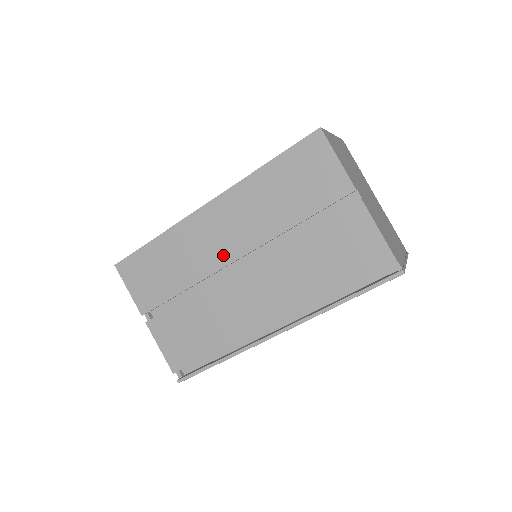
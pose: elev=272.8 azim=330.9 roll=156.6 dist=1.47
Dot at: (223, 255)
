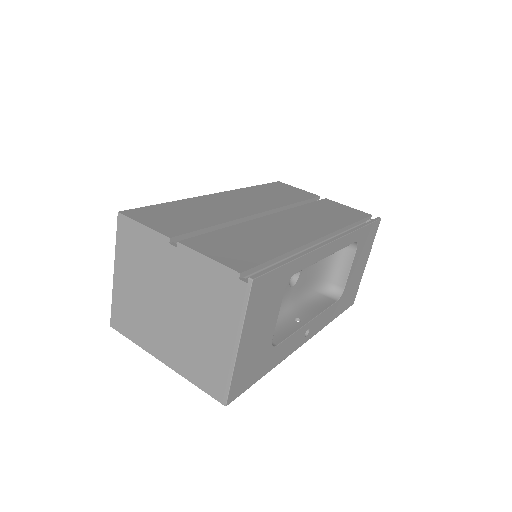
Dot at: (248, 210)
